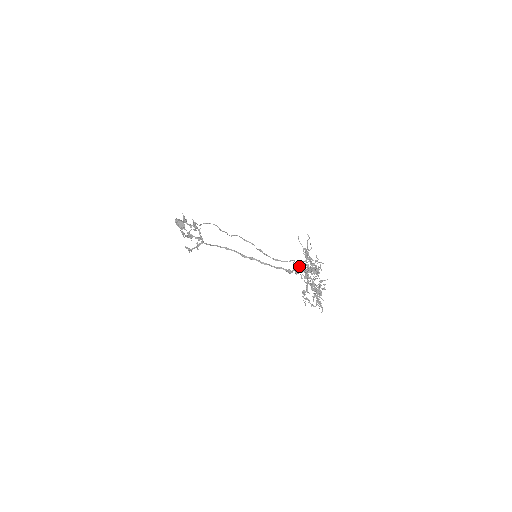
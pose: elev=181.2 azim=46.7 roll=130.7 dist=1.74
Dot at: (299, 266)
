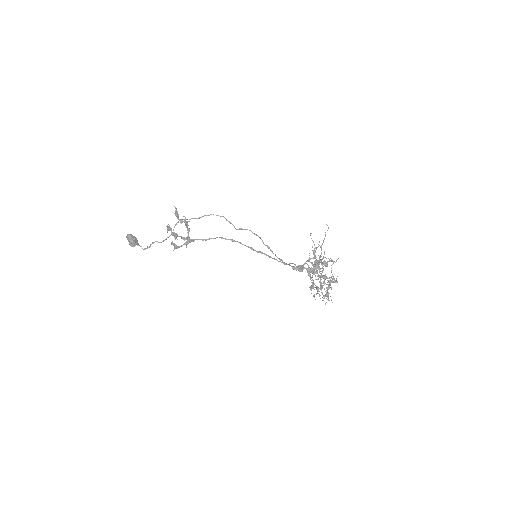
Dot at: (303, 265)
